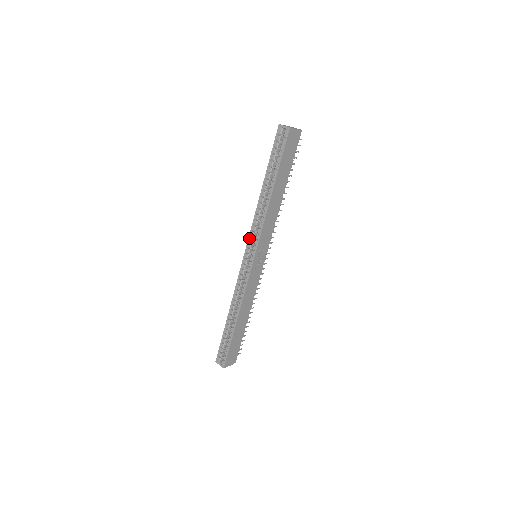
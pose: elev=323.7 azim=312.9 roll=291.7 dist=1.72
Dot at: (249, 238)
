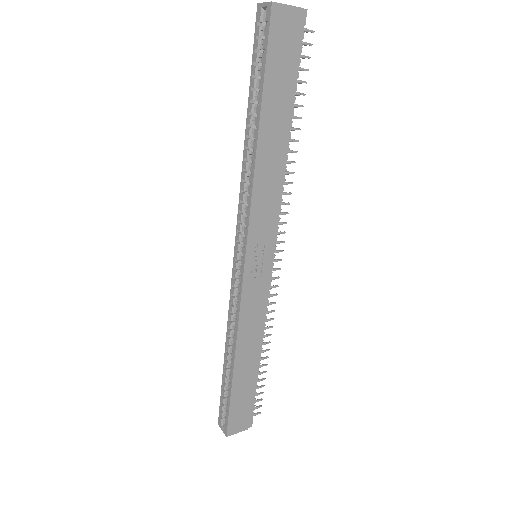
Dot at: (237, 225)
